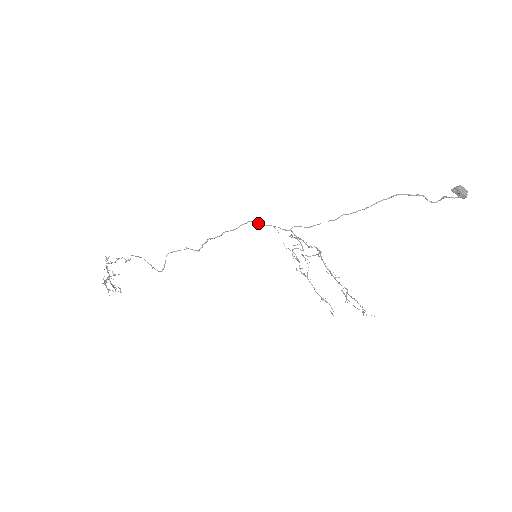
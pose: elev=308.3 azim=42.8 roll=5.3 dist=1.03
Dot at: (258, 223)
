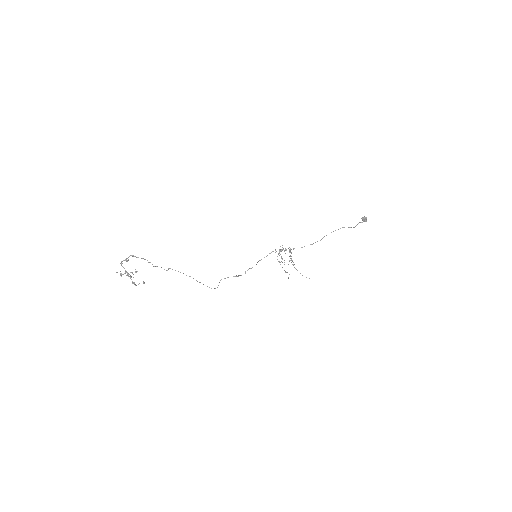
Dot at: occluded
